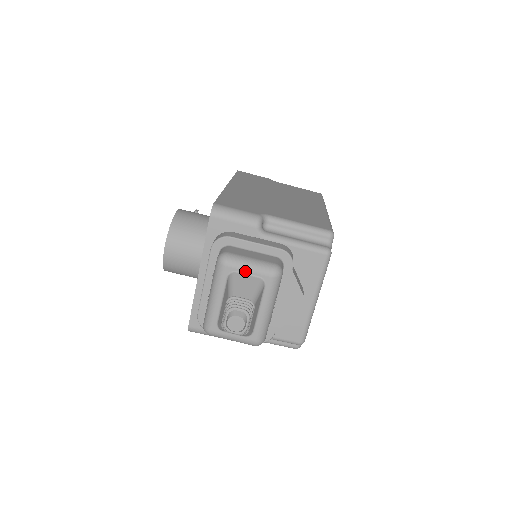
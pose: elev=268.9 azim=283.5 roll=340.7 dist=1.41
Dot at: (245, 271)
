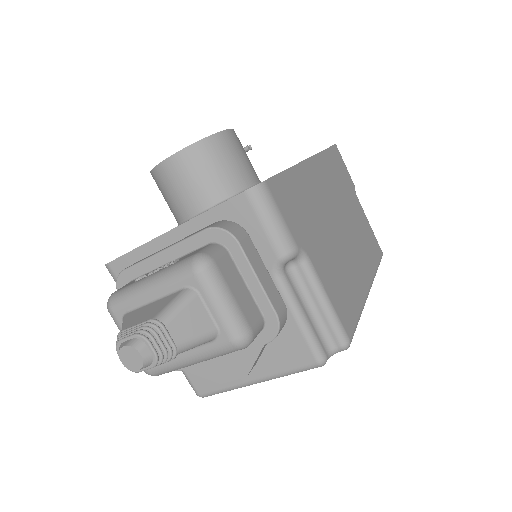
Dot at: (210, 304)
